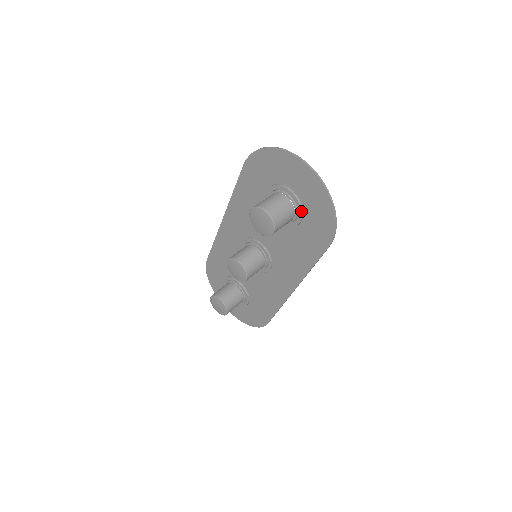
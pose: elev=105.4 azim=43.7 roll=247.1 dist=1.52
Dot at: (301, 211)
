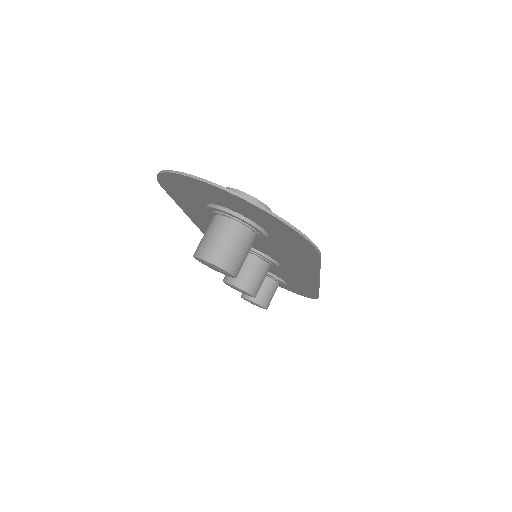
Dot at: (258, 230)
